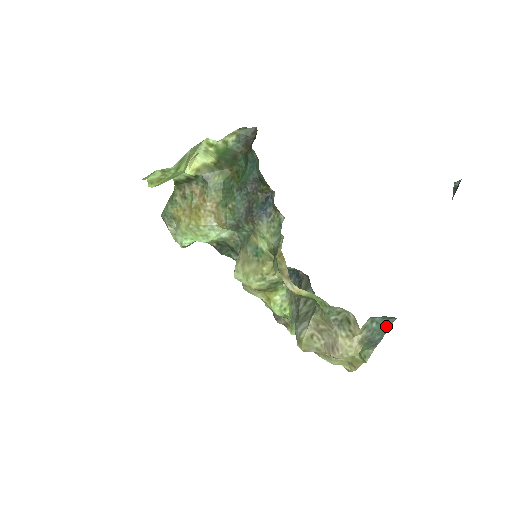
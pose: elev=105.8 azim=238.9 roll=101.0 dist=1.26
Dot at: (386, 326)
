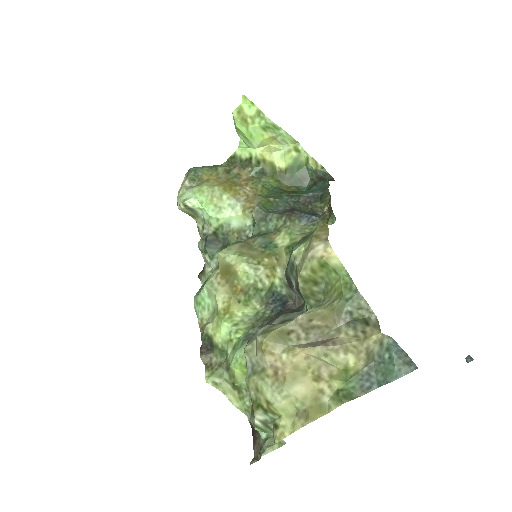
Dot at: (394, 374)
